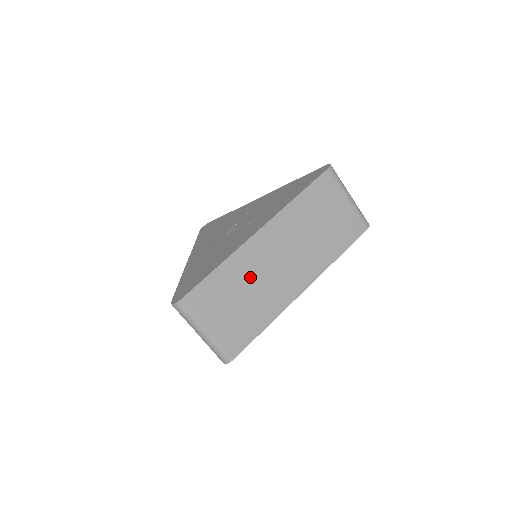
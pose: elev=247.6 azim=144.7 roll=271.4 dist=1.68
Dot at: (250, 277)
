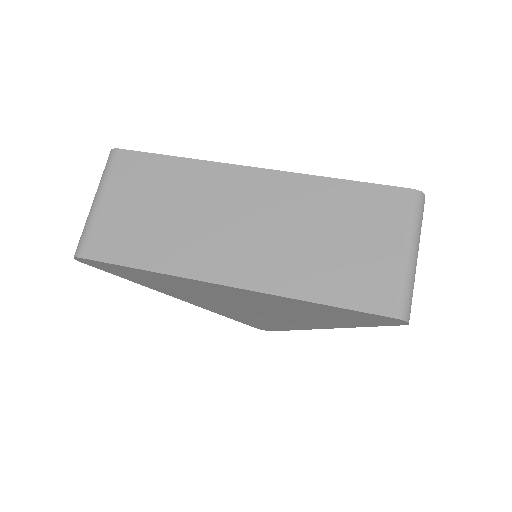
Dot at: (193, 201)
